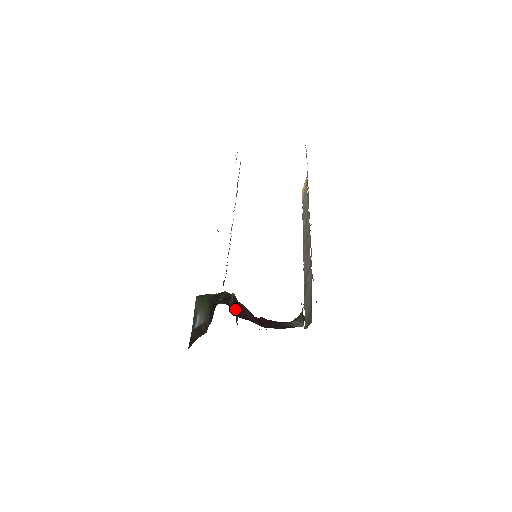
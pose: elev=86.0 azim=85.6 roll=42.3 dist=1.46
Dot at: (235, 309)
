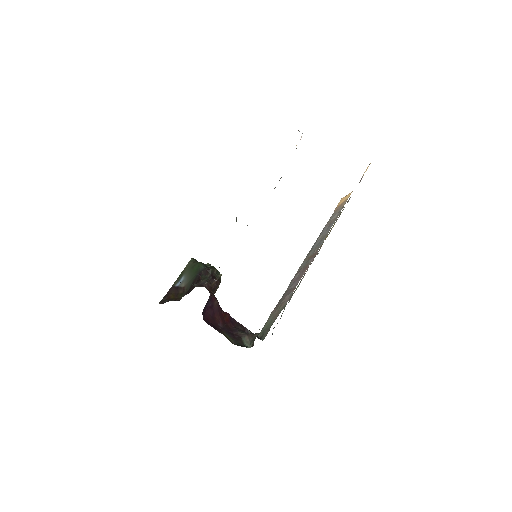
Dot at: (206, 307)
